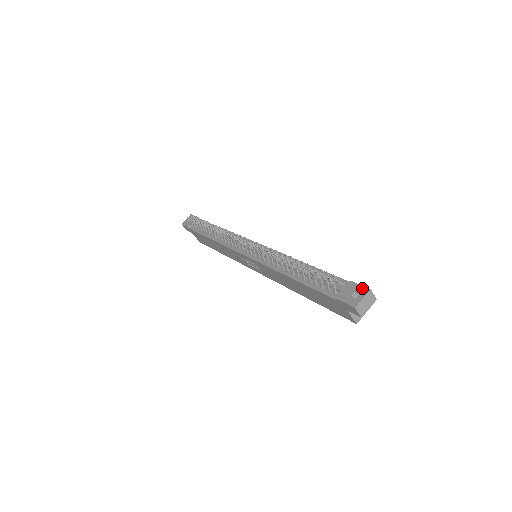
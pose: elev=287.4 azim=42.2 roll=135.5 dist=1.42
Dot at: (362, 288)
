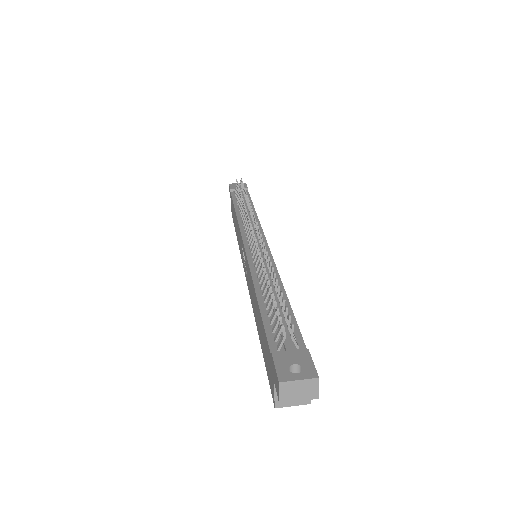
Dot at: (311, 368)
